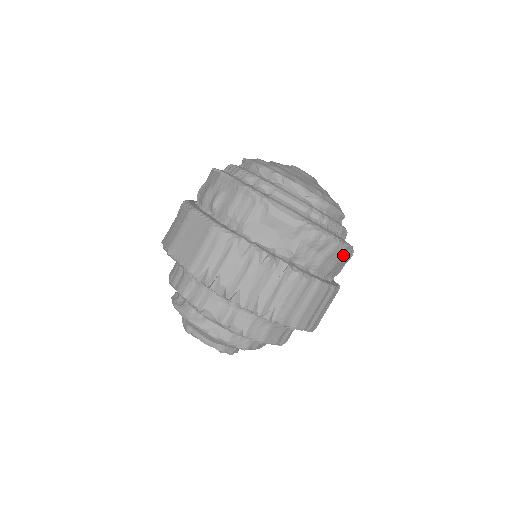
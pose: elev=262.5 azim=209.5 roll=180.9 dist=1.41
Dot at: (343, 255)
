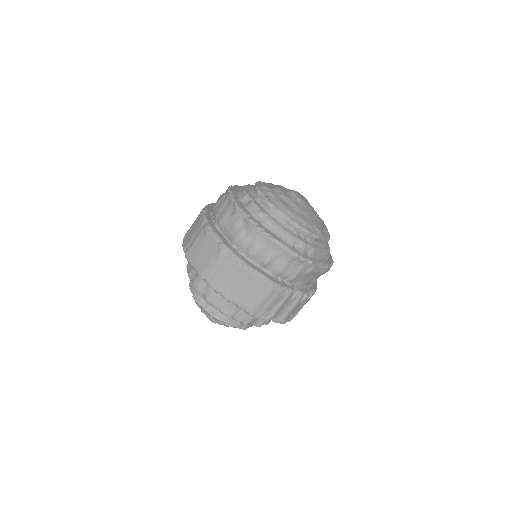
Dot at: occluded
